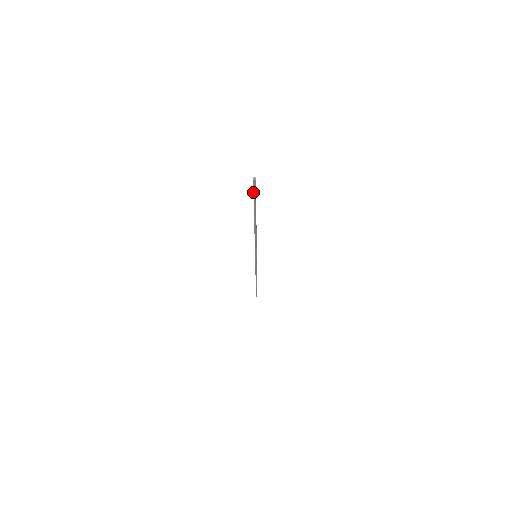
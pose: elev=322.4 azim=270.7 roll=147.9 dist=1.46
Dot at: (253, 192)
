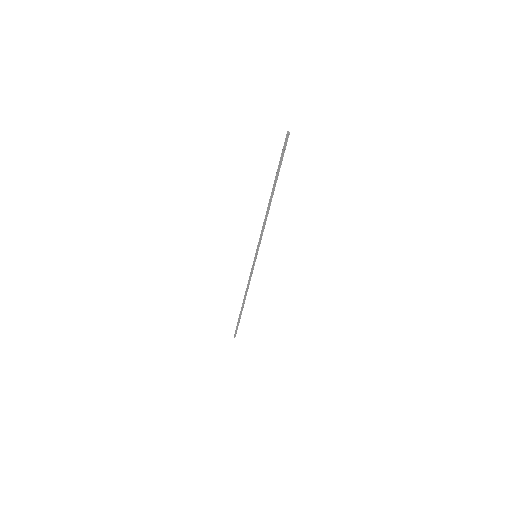
Dot at: (283, 151)
